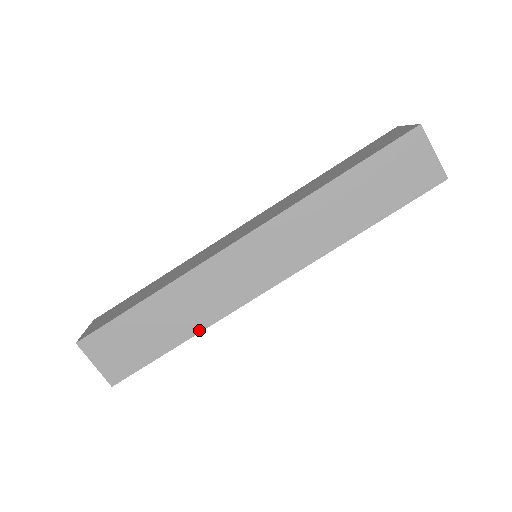
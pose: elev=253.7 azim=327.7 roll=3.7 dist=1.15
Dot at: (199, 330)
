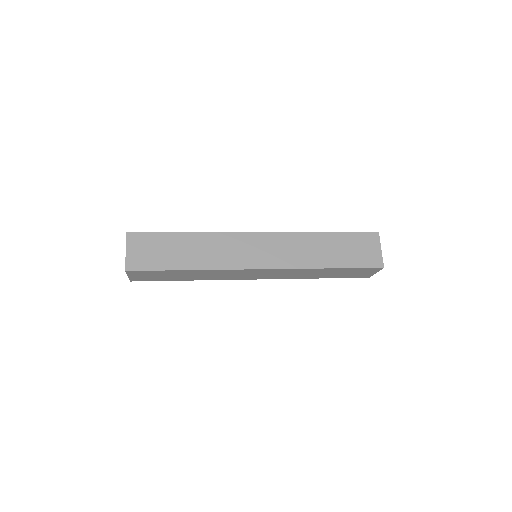
Dot at: occluded
